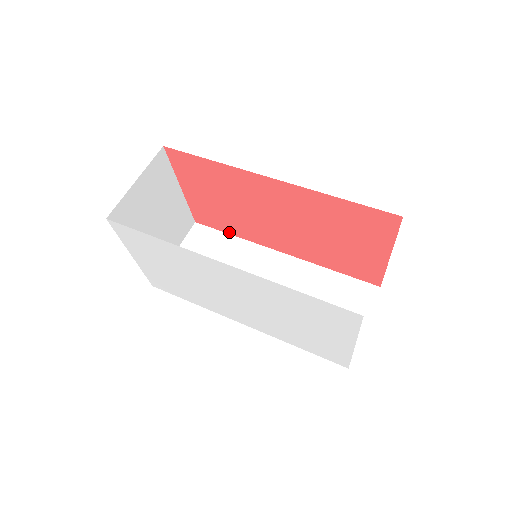
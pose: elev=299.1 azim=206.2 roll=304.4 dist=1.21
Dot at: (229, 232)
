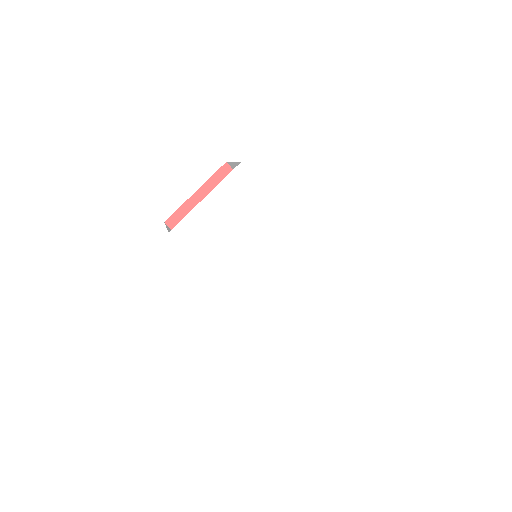
Dot at: occluded
